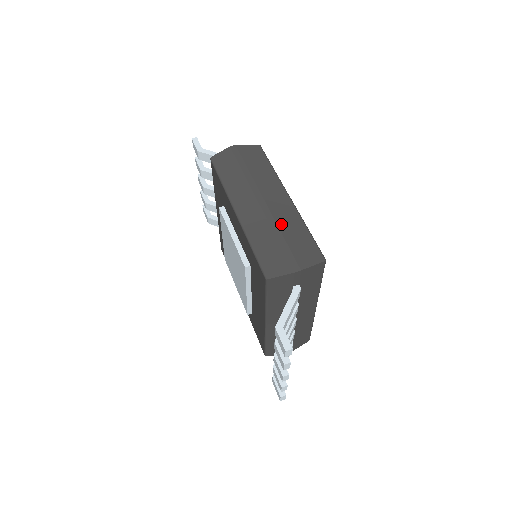
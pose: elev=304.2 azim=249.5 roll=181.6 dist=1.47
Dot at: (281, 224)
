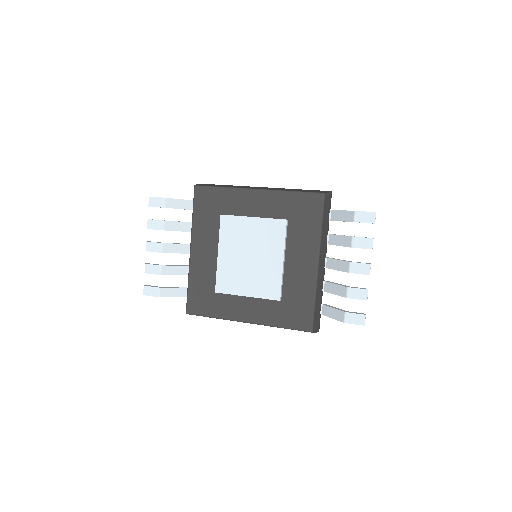
Dot at: occluded
